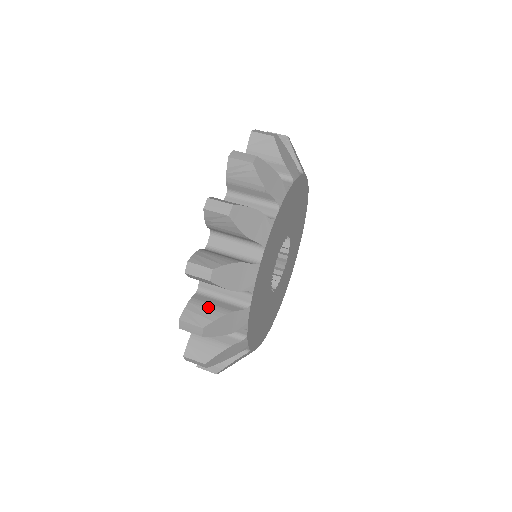
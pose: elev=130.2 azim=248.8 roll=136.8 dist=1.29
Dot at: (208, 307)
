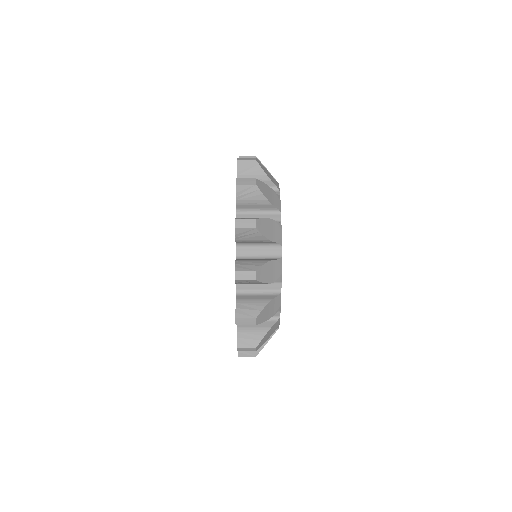
Dot at: (252, 302)
